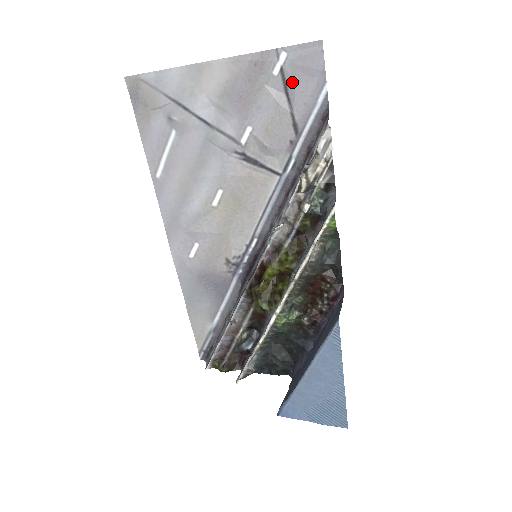
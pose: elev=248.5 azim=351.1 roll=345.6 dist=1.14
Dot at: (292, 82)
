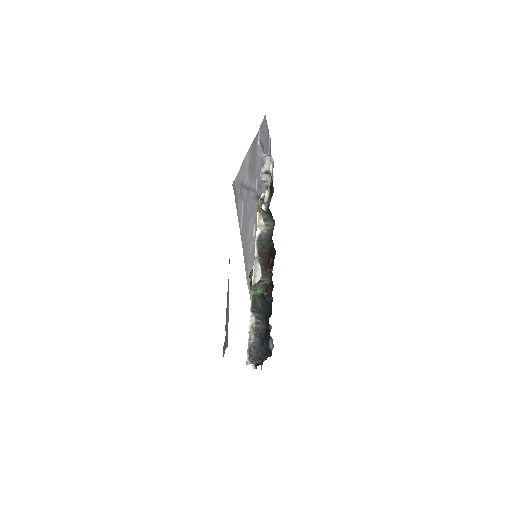
Dot at: (263, 144)
